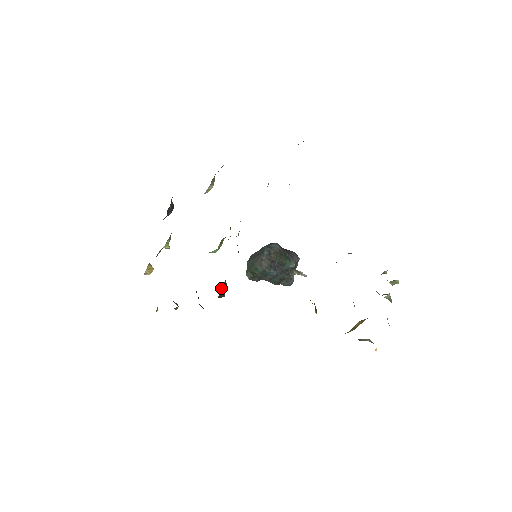
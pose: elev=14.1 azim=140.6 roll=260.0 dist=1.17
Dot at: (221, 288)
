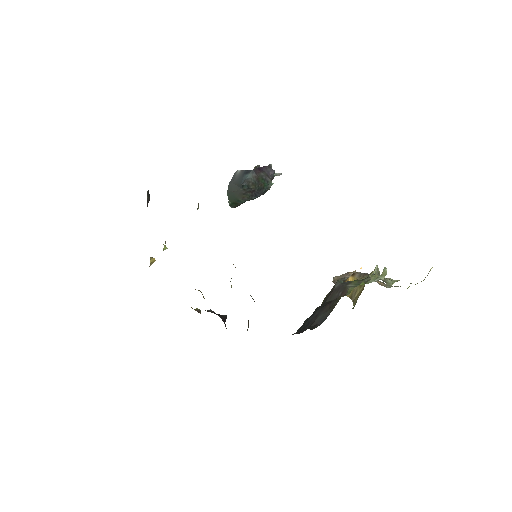
Dot at: (247, 330)
